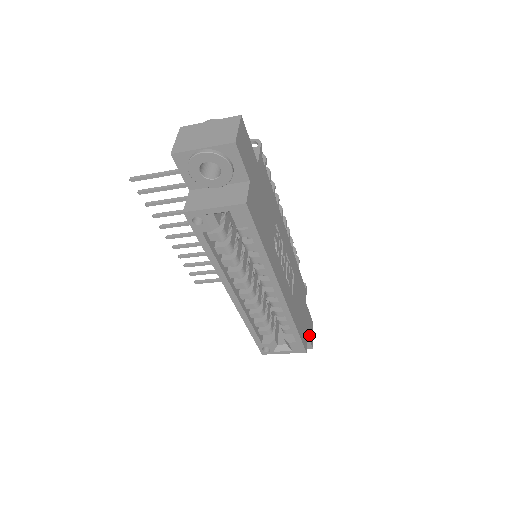
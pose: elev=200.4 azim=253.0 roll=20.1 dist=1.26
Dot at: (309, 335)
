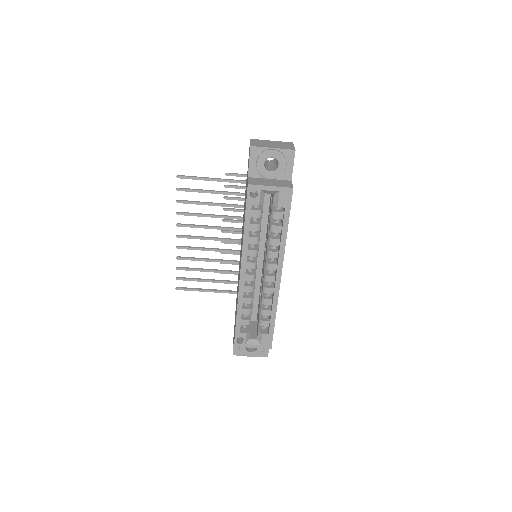
Dot at: occluded
